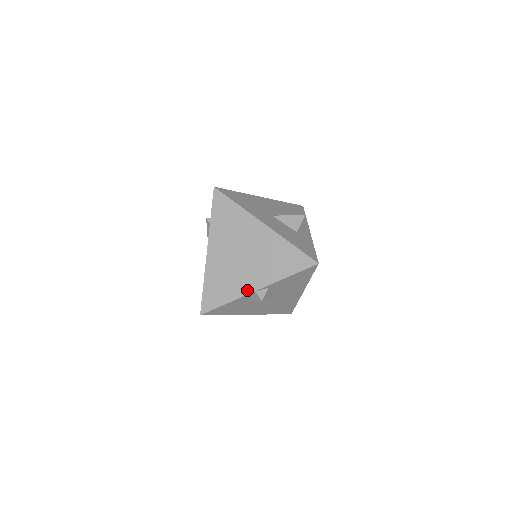
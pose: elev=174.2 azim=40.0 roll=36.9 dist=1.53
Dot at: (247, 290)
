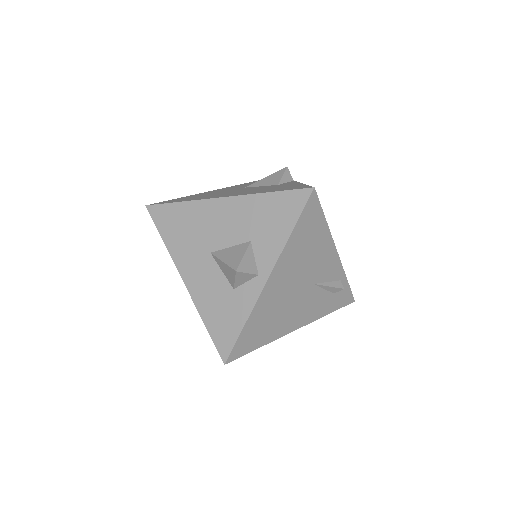
Dot at: occluded
